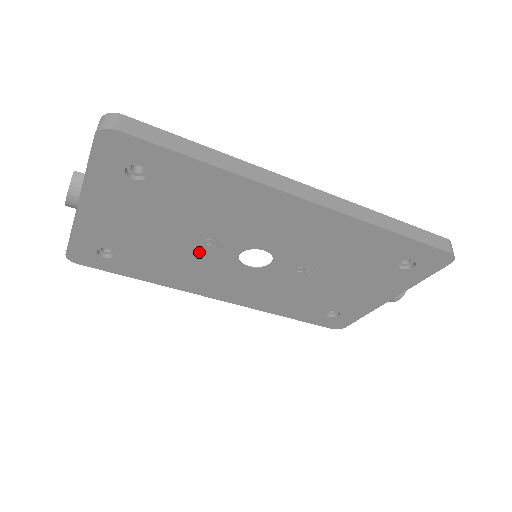
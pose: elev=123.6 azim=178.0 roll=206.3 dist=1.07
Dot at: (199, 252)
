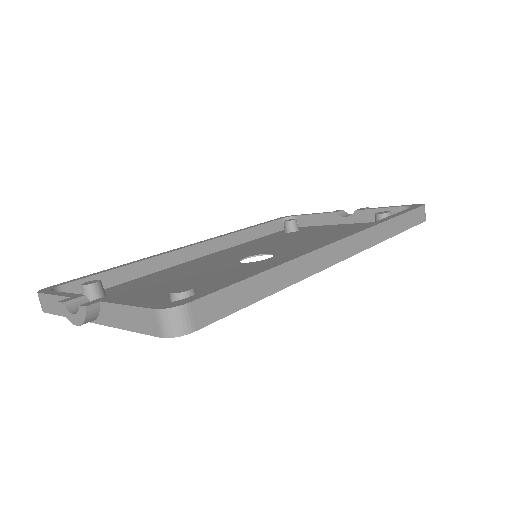
Dot at: (203, 274)
